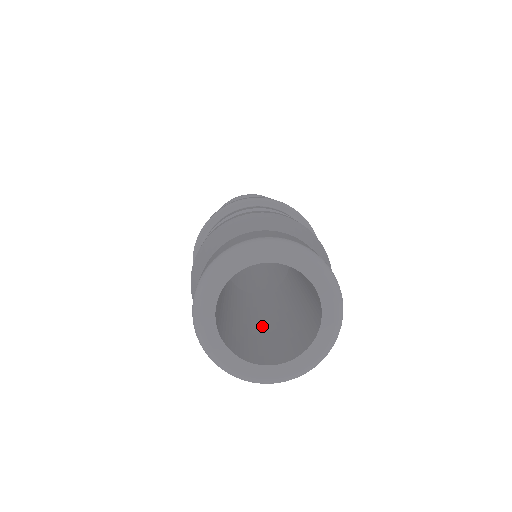
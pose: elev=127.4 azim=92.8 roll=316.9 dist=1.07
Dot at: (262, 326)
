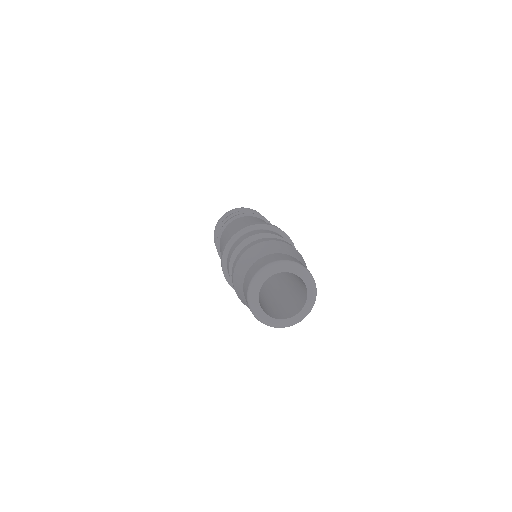
Dot at: (272, 300)
